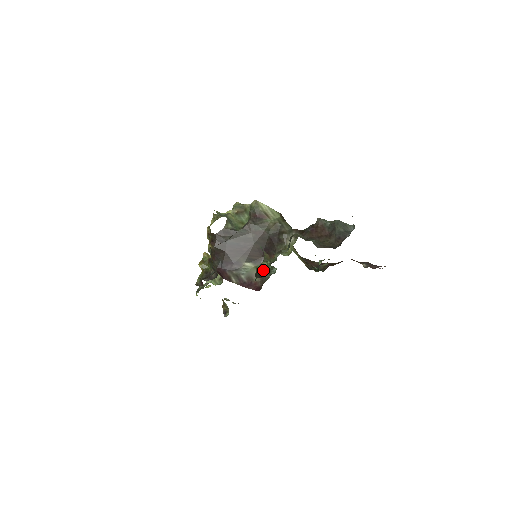
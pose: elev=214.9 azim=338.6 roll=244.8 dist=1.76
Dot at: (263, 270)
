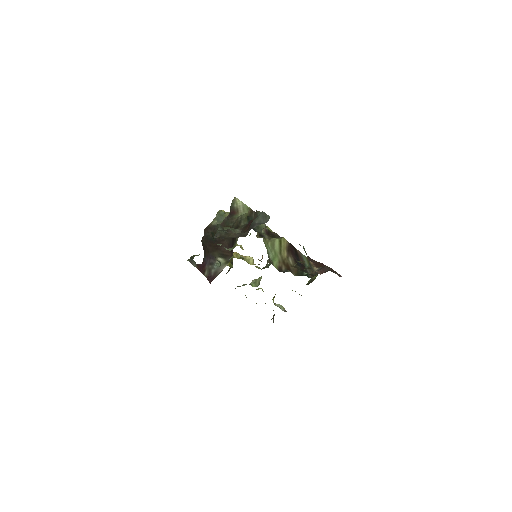
Dot at: occluded
